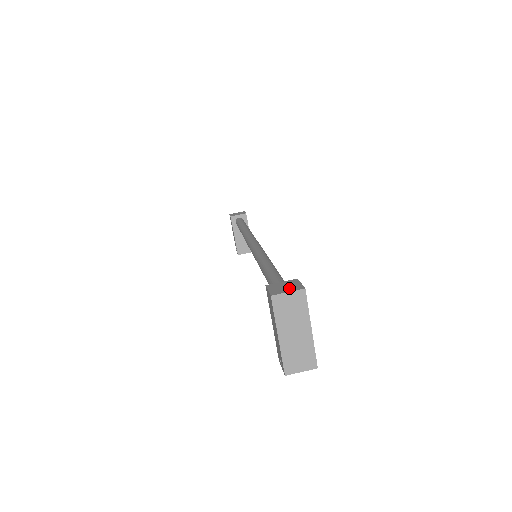
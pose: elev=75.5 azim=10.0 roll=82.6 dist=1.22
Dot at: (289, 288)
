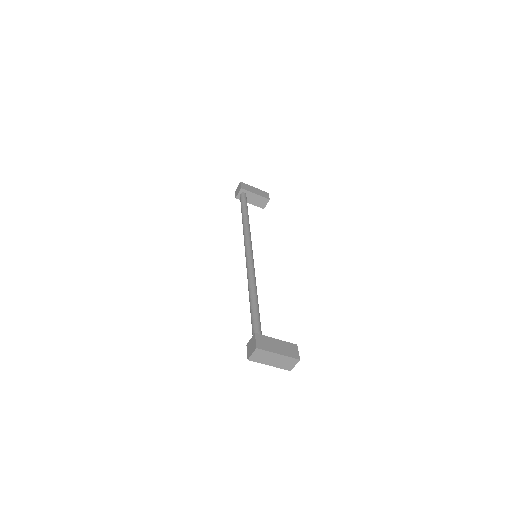
Dot at: (252, 349)
